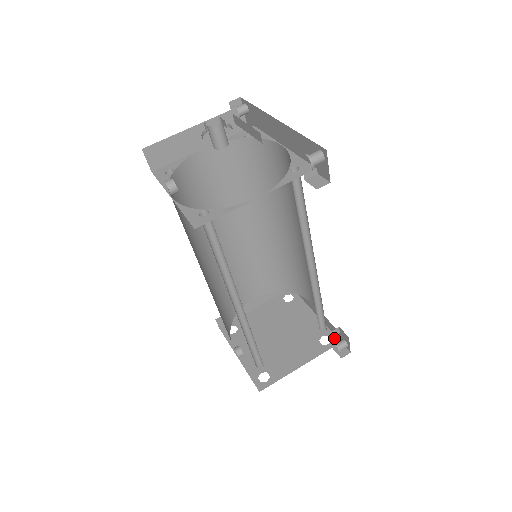
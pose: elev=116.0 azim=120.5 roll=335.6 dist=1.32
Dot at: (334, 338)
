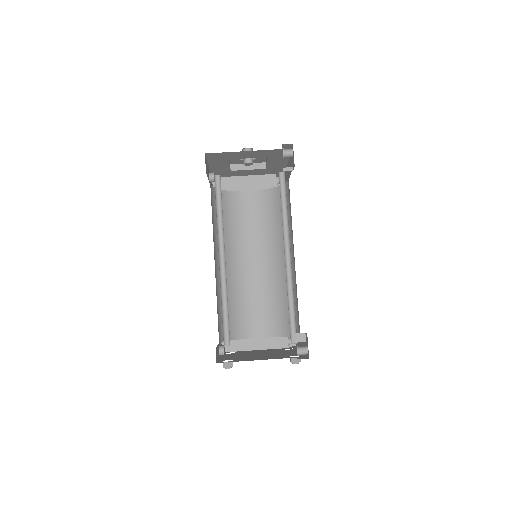
Dot at: (303, 356)
